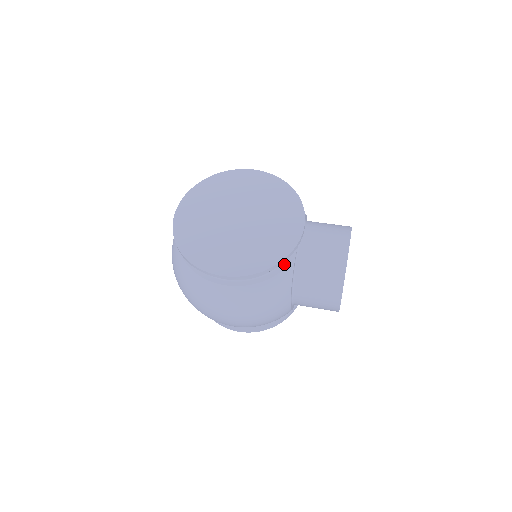
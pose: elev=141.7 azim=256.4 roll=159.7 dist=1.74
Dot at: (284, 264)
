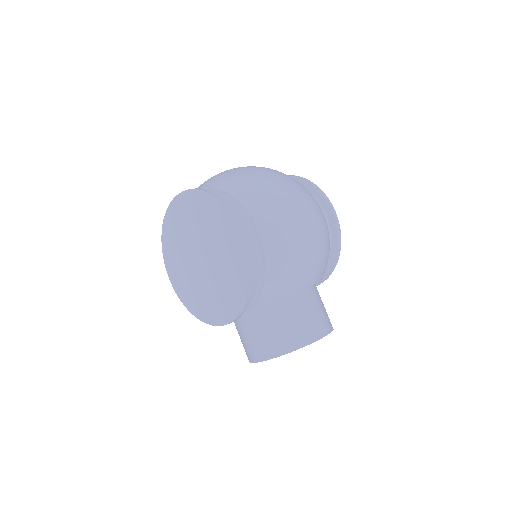
Dot at: occluded
